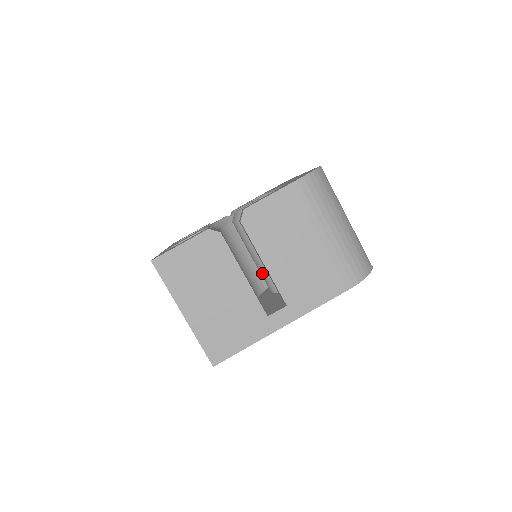
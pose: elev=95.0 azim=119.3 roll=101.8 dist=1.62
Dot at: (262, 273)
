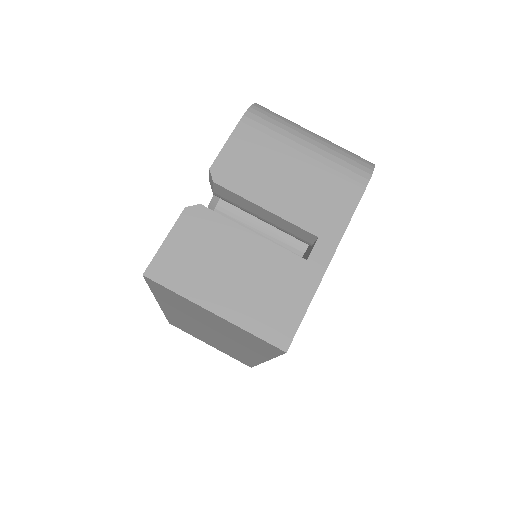
Dot at: occluded
